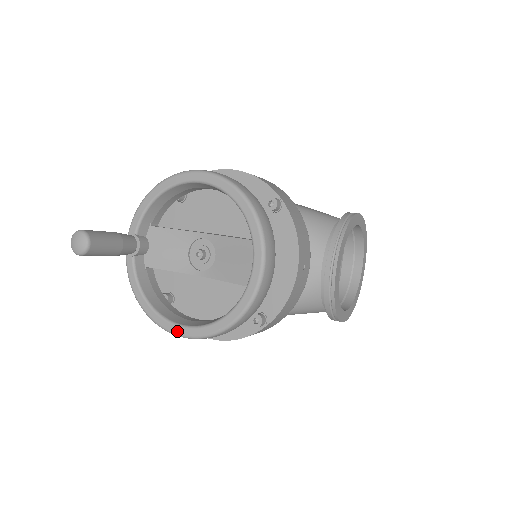
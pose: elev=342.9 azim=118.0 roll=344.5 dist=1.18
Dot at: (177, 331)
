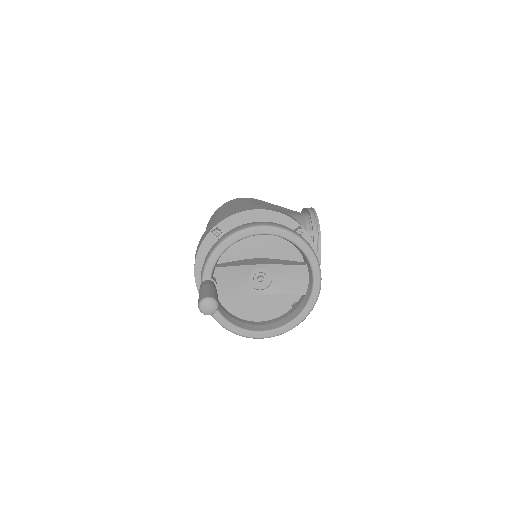
Dot at: (260, 336)
